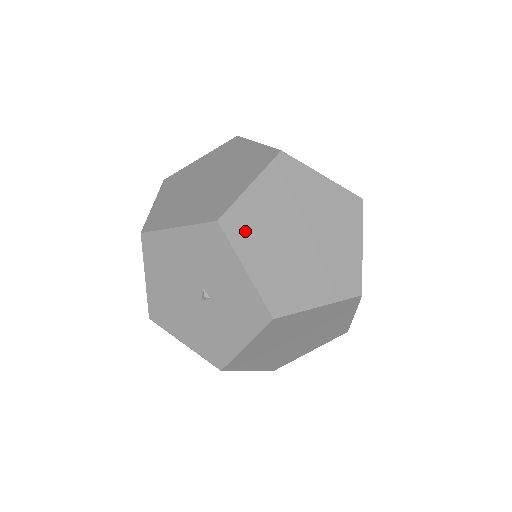
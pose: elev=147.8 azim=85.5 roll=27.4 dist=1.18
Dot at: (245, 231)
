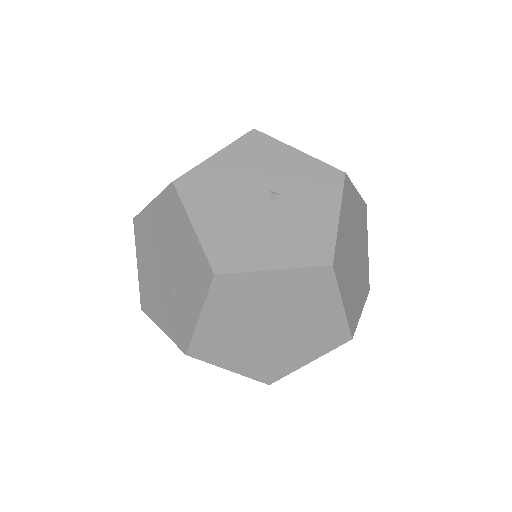
Dot at: occluded
